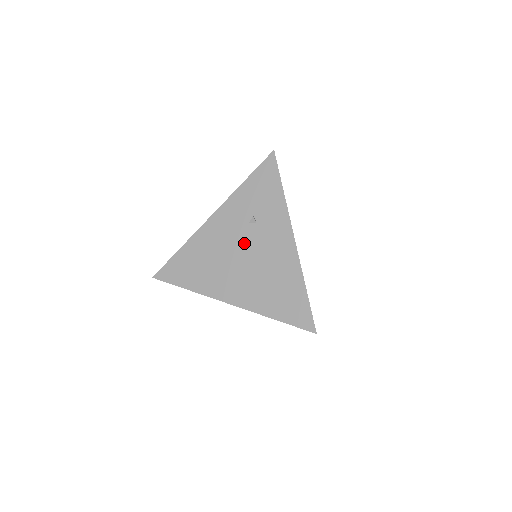
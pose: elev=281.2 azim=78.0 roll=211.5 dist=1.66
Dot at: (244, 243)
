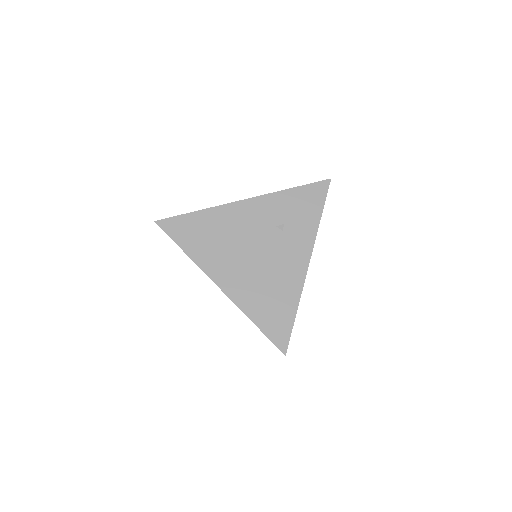
Dot at: (262, 242)
